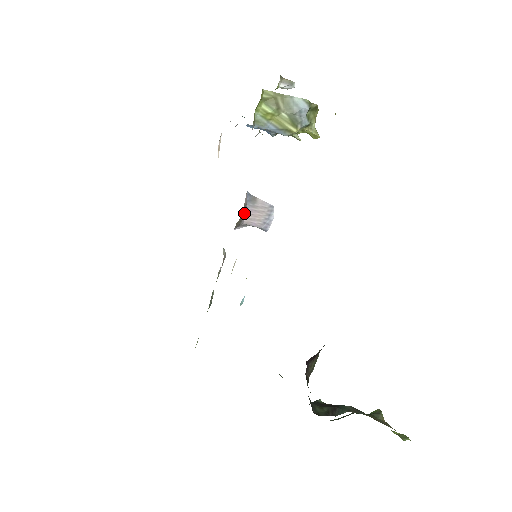
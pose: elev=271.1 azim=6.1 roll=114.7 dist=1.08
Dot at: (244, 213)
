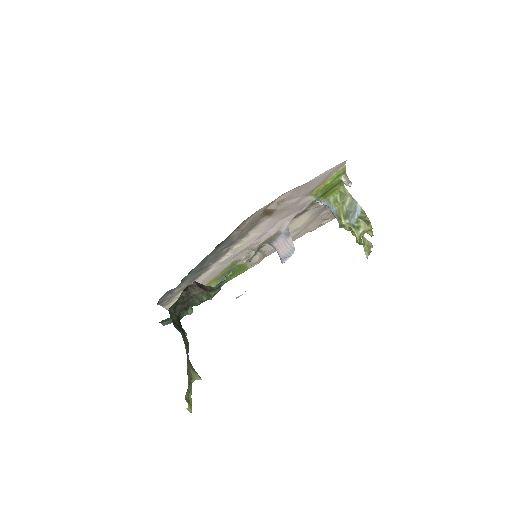
Dot at: (278, 238)
